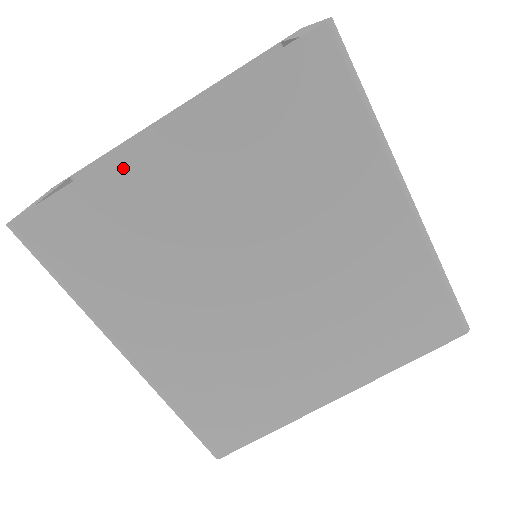
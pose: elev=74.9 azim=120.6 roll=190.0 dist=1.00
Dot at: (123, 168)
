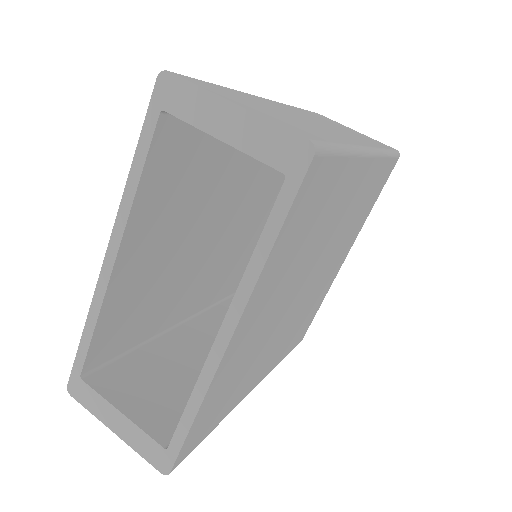
Dot at: (218, 377)
